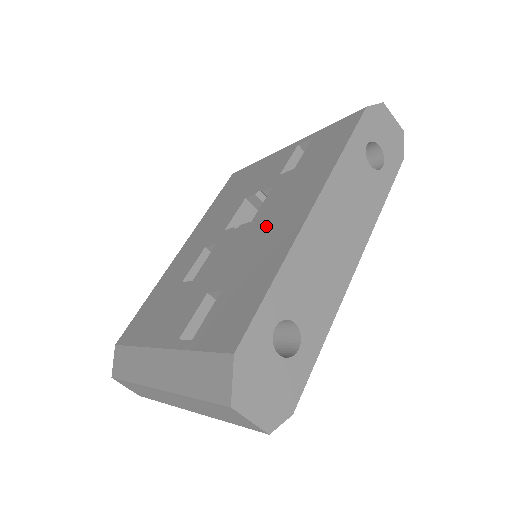
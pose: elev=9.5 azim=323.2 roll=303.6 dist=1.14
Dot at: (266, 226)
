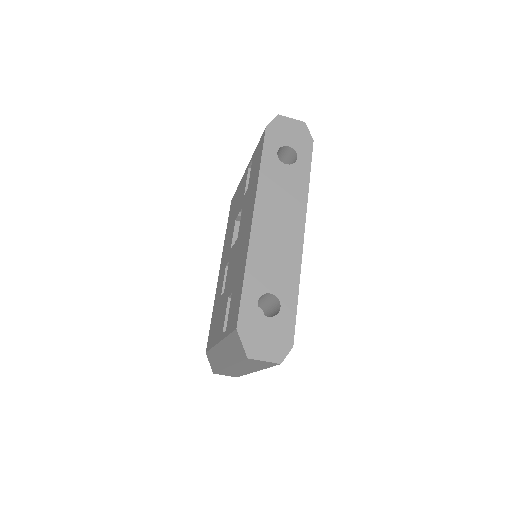
Dot at: (241, 239)
